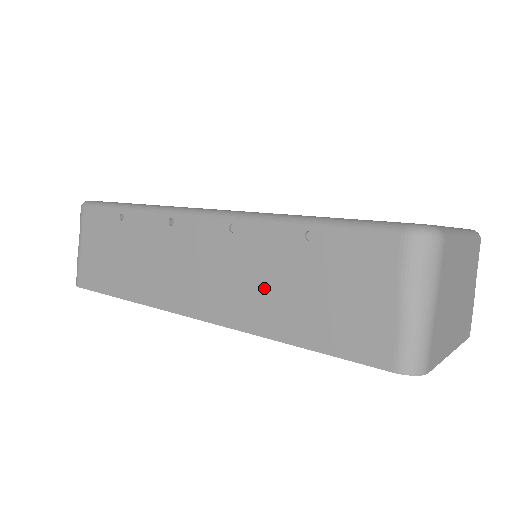
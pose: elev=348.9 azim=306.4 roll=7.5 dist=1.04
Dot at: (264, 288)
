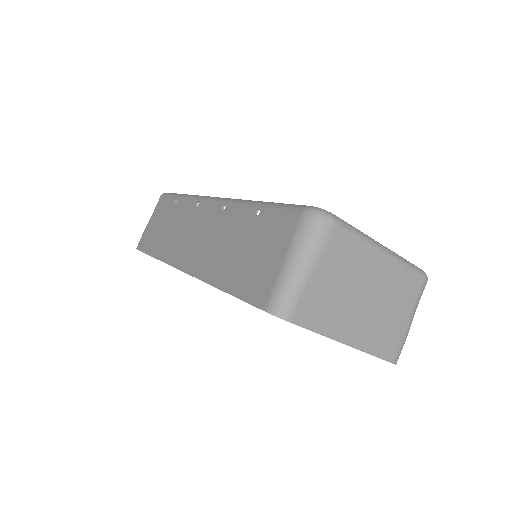
Dot at: (223, 249)
